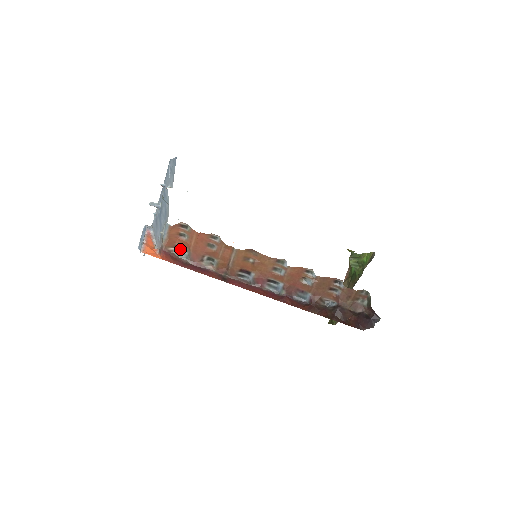
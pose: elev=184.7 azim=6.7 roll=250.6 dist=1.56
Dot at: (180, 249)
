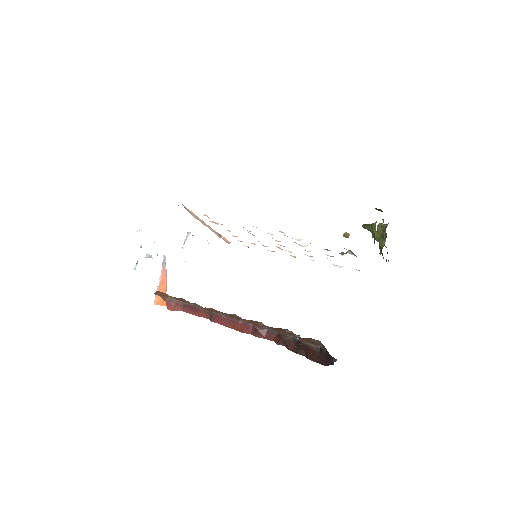
Dot at: (174, 297)
